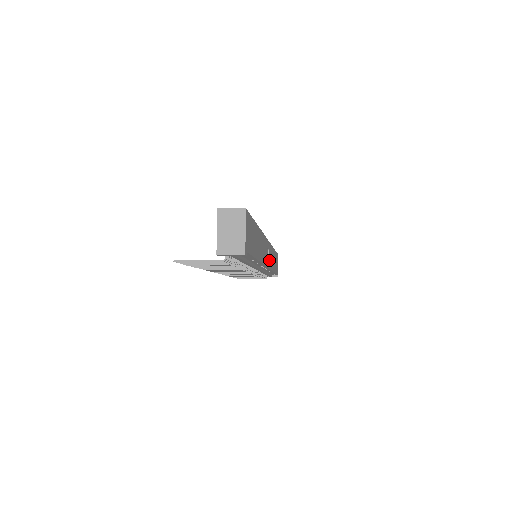
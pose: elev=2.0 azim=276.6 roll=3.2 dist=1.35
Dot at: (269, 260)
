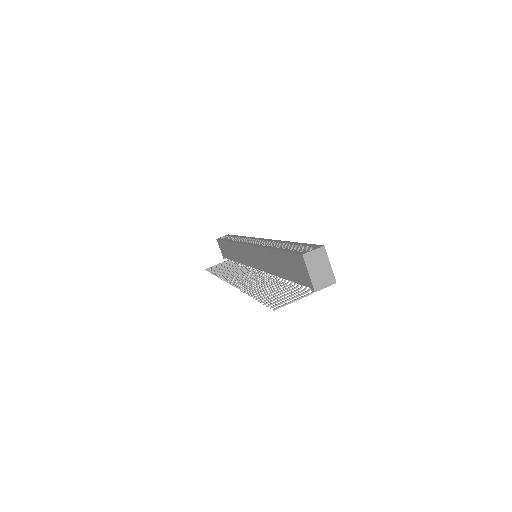
Dot at: occluded
